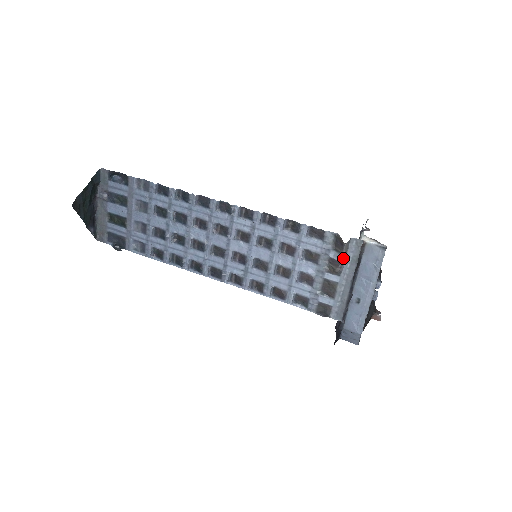
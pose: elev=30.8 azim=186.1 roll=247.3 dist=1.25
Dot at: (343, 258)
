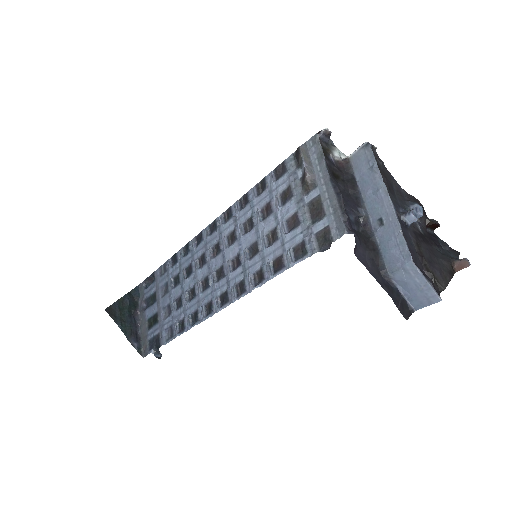
Dot at: (304, 161)
